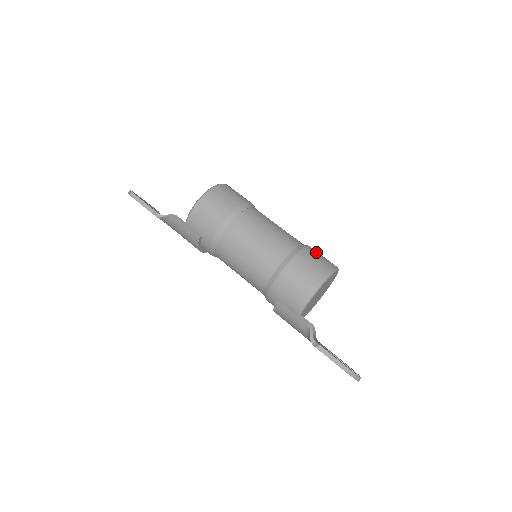
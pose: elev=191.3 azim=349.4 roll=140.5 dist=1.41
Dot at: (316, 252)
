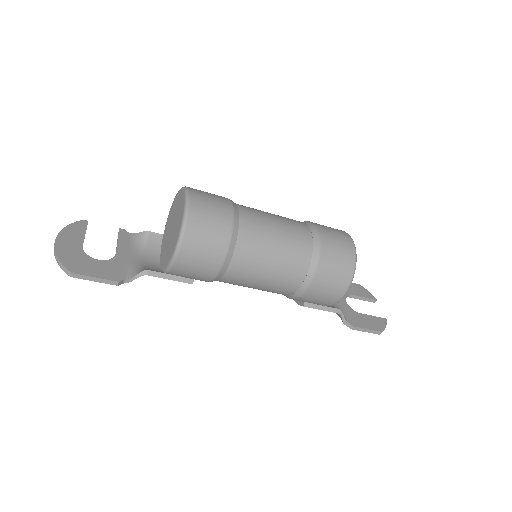
Dot at: (331, 243)
